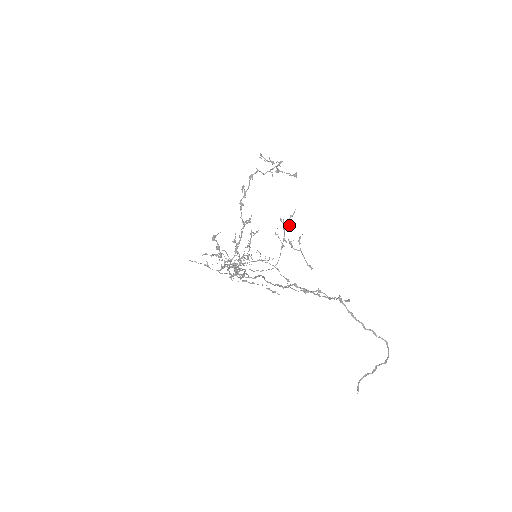
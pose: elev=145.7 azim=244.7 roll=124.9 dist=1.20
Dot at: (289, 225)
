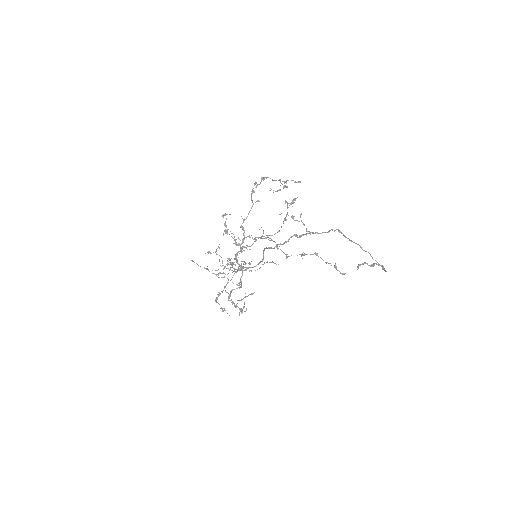
Dot at: (292, 206)
